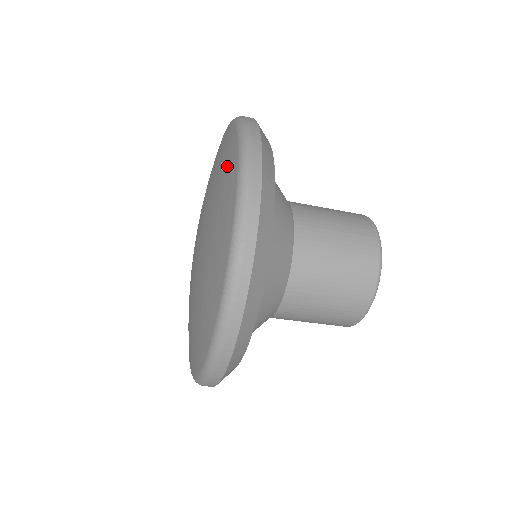
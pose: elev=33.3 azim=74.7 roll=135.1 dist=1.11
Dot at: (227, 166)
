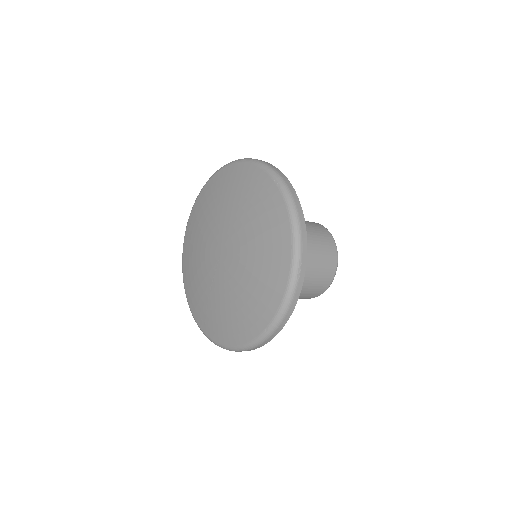
Dot at: (271, 212)
